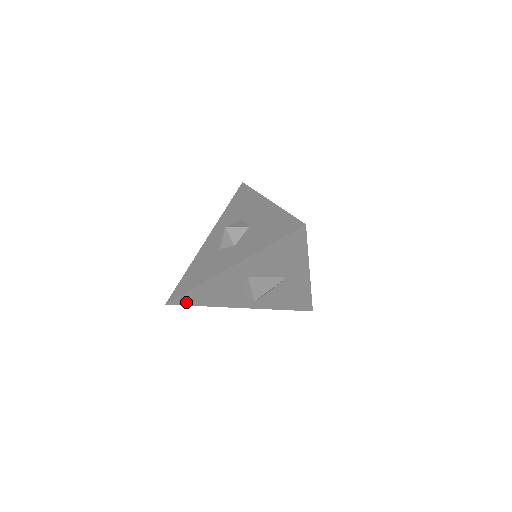
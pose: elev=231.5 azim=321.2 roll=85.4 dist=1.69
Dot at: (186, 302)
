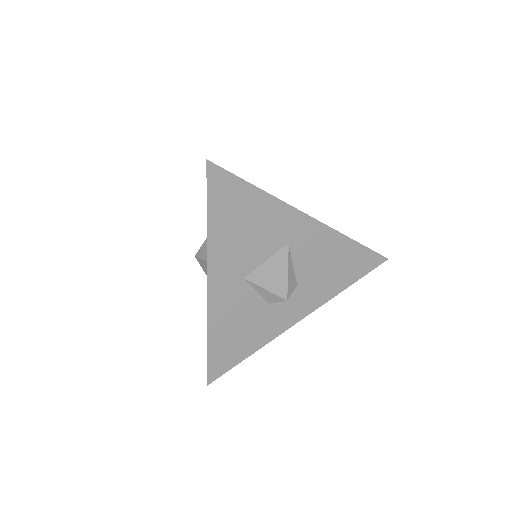
Dot at: (225, 365)
